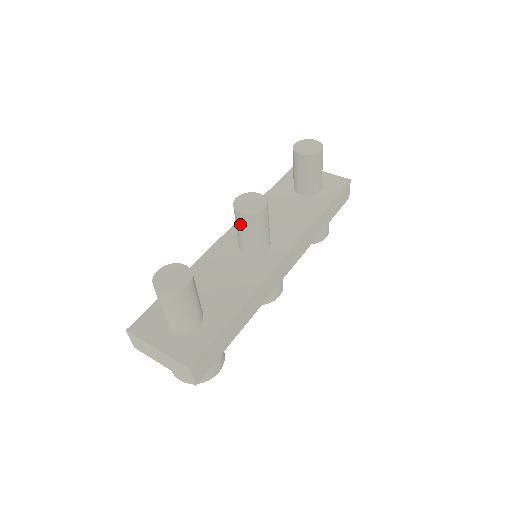
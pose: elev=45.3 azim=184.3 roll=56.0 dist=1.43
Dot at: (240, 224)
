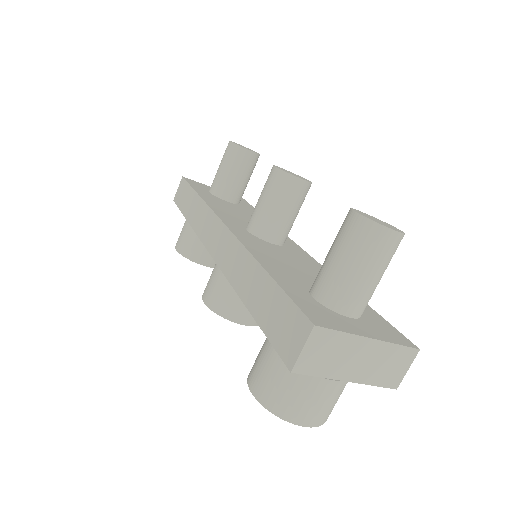
Dot at: (291, 197)
